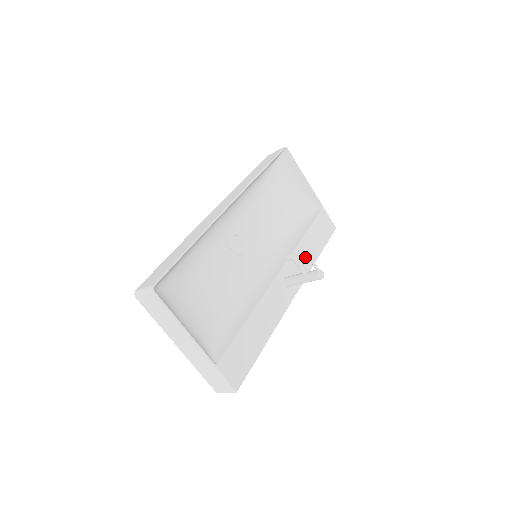
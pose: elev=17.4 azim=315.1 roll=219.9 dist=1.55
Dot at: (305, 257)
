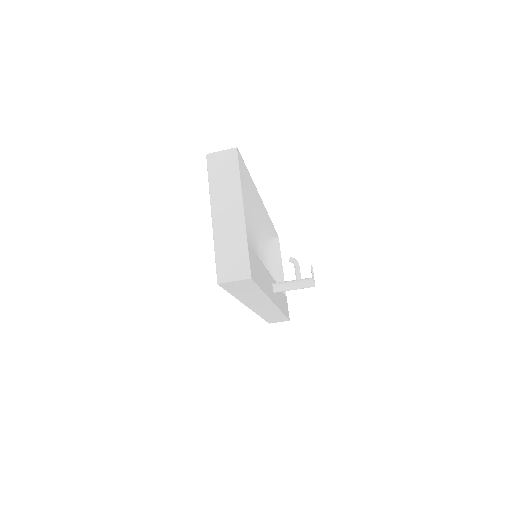
Dot at: (280, 299)
